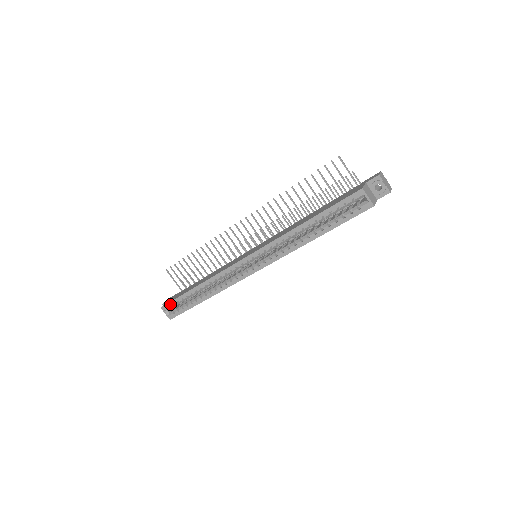
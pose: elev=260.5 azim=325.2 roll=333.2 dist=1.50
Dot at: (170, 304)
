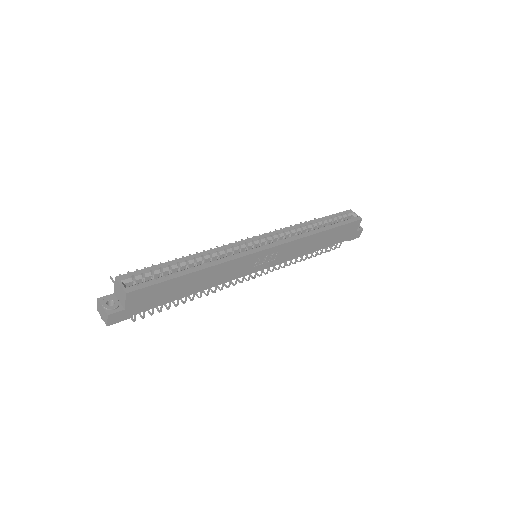
Dot at: (136, 273)
